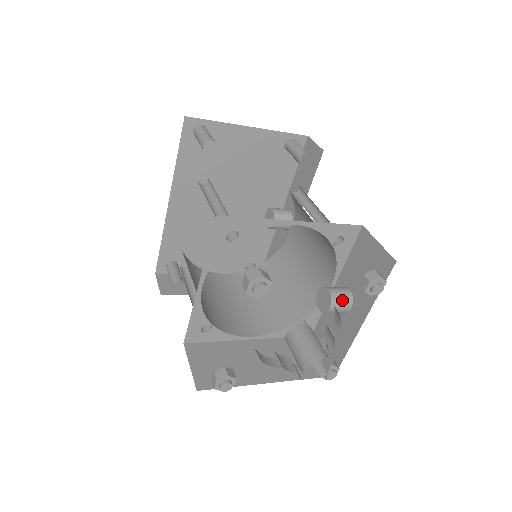
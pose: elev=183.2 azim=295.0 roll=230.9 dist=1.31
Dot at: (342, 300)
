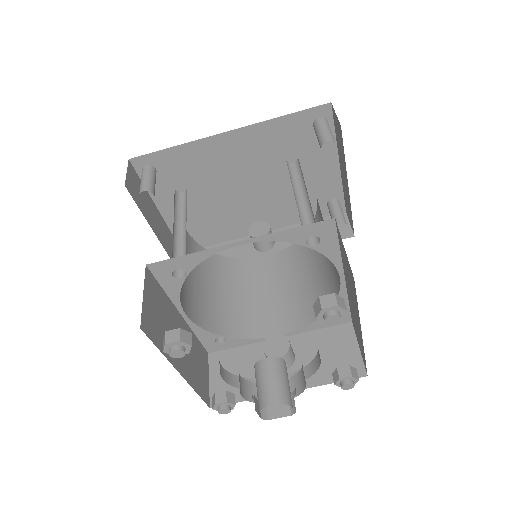
Dot at: (289, 359)
